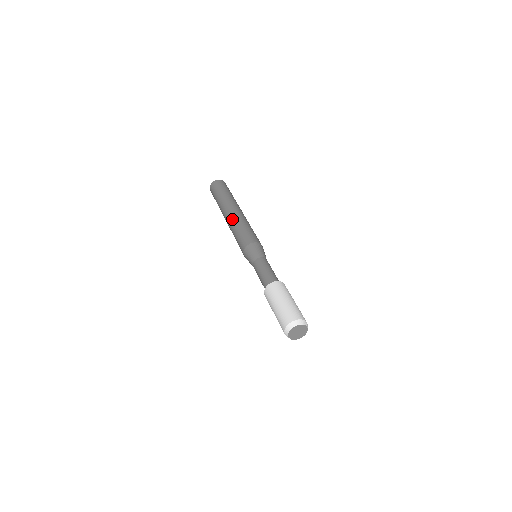
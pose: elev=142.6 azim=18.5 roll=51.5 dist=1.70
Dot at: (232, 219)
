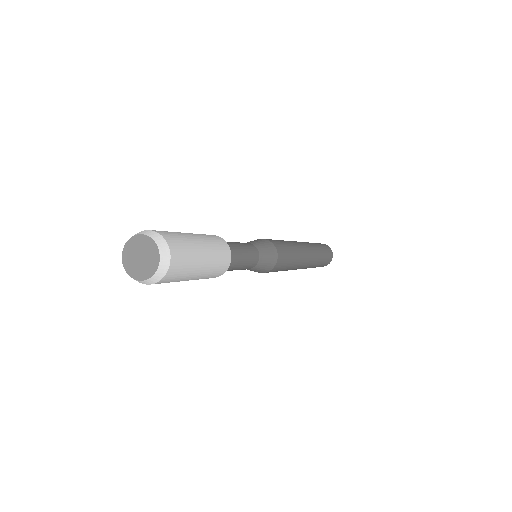
Dot at: (294, 241)
